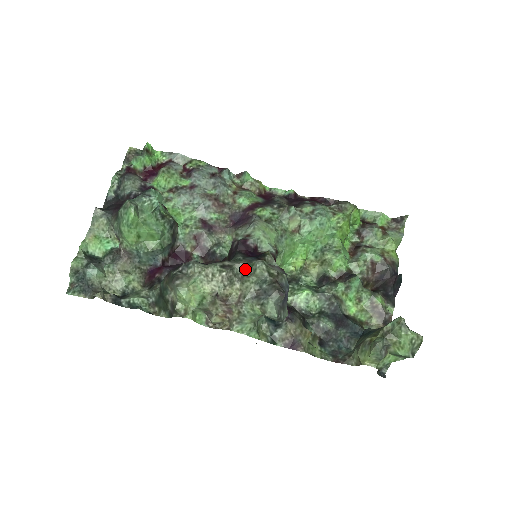
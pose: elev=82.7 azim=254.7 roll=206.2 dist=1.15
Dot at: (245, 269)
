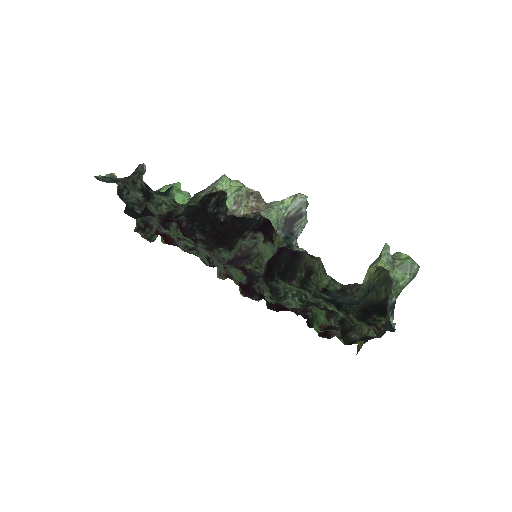
Dot at: occluded
